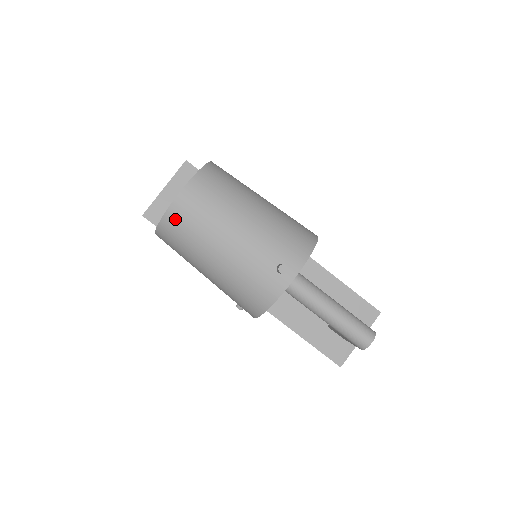
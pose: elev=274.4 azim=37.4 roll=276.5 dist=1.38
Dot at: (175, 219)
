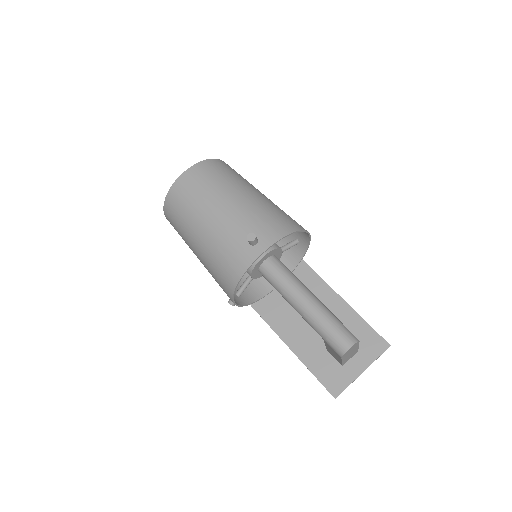
Dot at: (175, 195)
